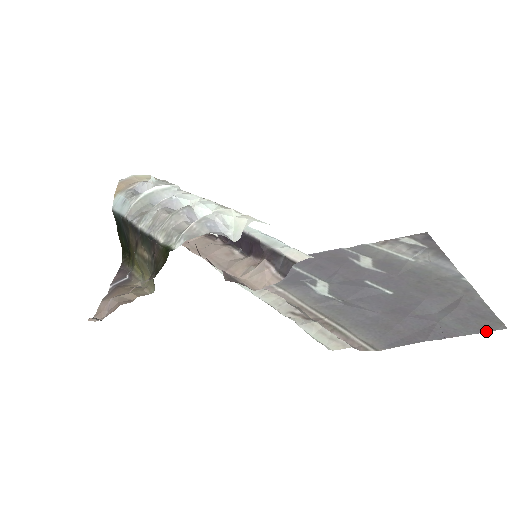
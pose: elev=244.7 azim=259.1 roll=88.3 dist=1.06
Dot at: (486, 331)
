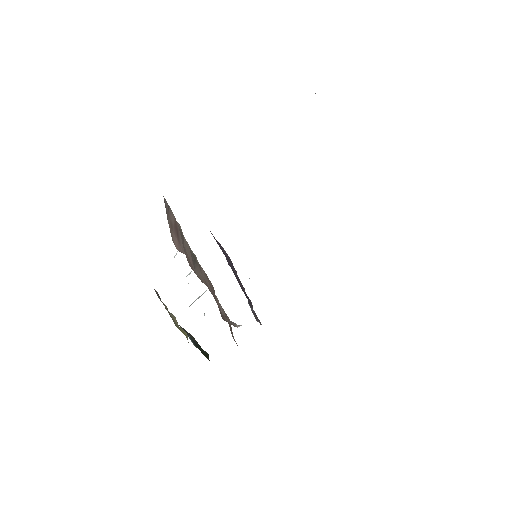
Dot at: occluded
